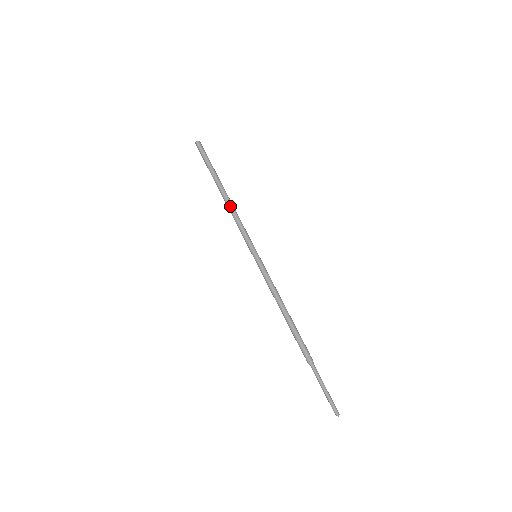
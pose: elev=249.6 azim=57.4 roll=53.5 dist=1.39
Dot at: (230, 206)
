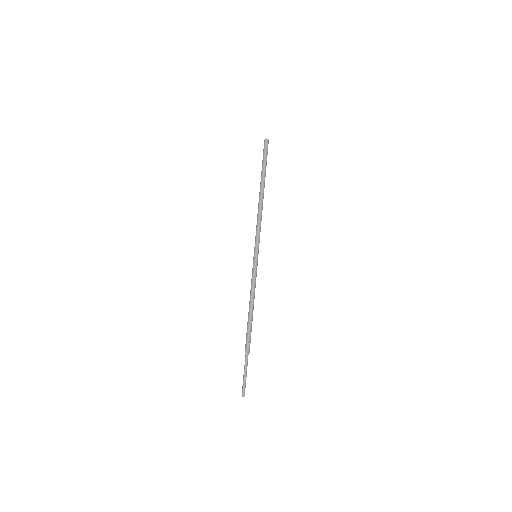
Dot at: (261, 207)
